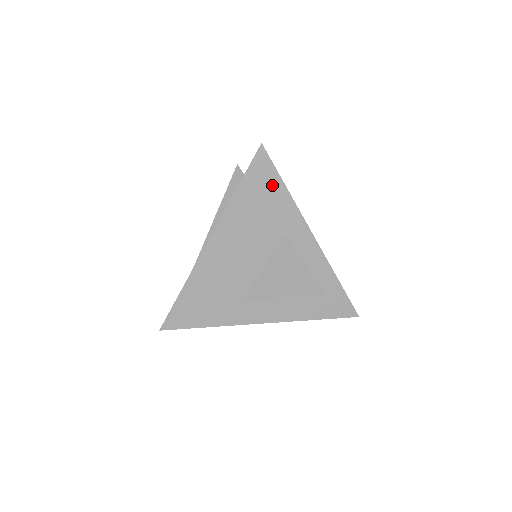
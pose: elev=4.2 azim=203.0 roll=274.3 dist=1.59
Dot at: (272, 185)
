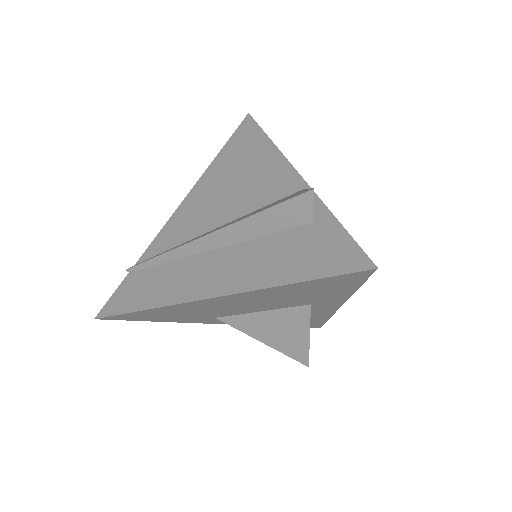
Dot at: (343, 287)
